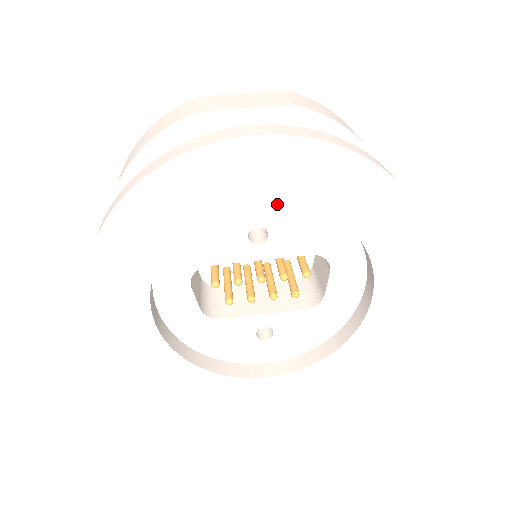
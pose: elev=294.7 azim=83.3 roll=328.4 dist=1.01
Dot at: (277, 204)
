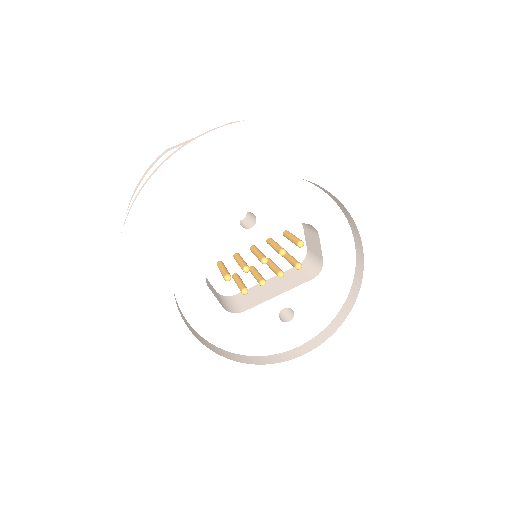
Dot at: (253, 187)
